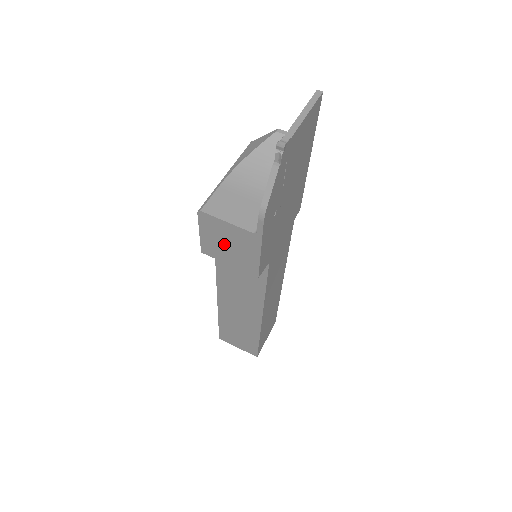
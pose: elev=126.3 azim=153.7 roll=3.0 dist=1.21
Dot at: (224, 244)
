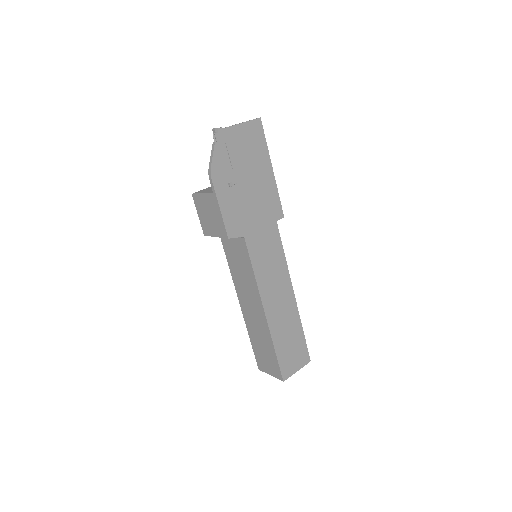
Dot at: (208, 216)
